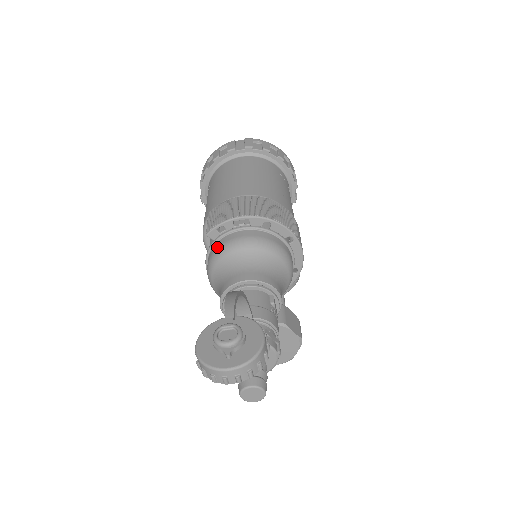
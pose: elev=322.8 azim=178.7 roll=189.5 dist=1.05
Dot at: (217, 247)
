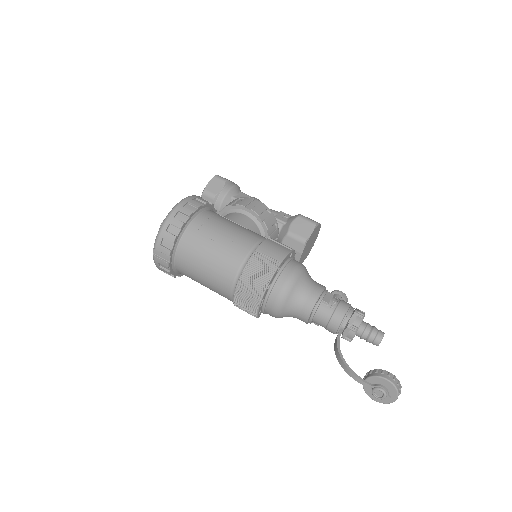
Dot at: occluded
